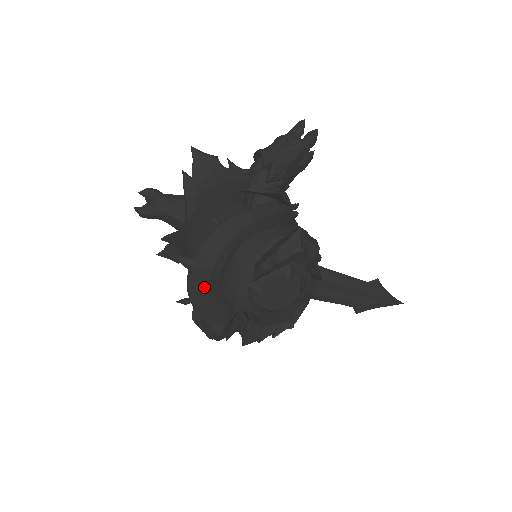
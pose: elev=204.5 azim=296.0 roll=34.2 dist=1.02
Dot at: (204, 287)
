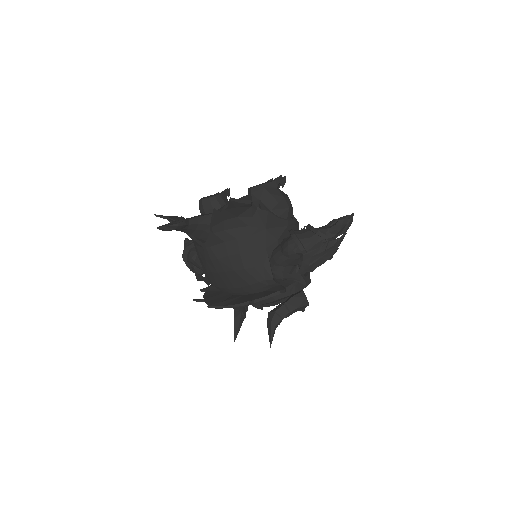
Dot at: occluded
